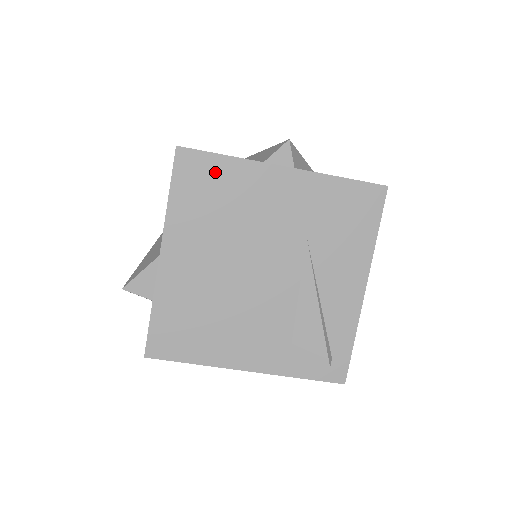
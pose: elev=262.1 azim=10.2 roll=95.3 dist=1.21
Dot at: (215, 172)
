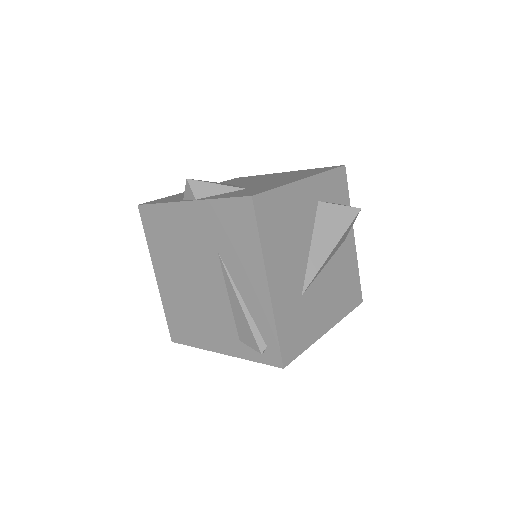
Dot at: (158, 216)
